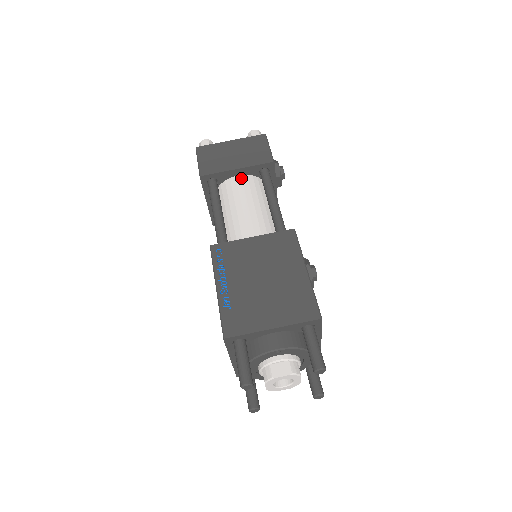
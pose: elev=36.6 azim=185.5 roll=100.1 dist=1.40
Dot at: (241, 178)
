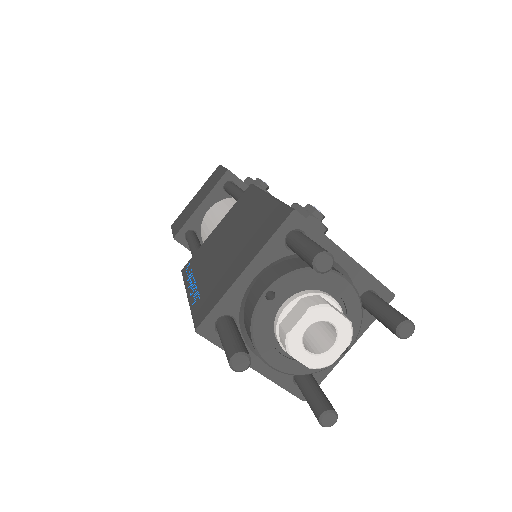
Dot at: (210, 209)
